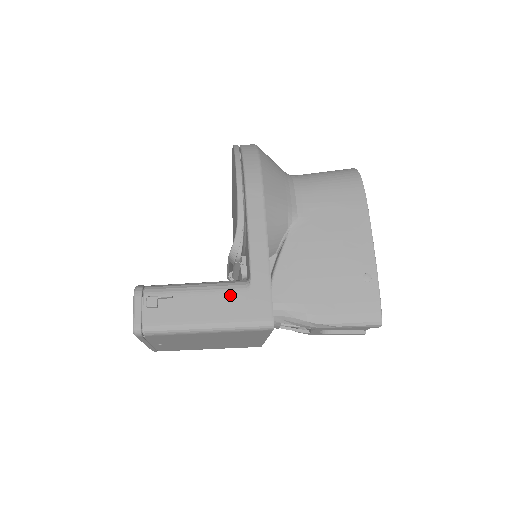
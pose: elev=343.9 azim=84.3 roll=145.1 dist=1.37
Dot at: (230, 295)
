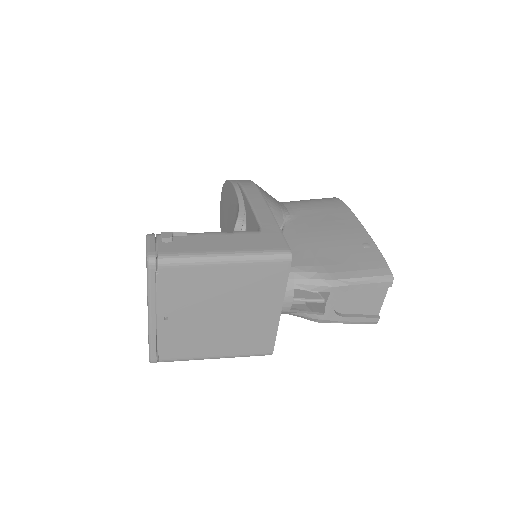
Dot at: (243, 235)
